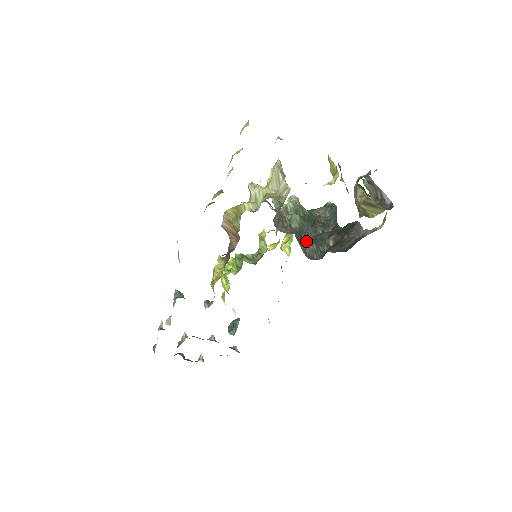
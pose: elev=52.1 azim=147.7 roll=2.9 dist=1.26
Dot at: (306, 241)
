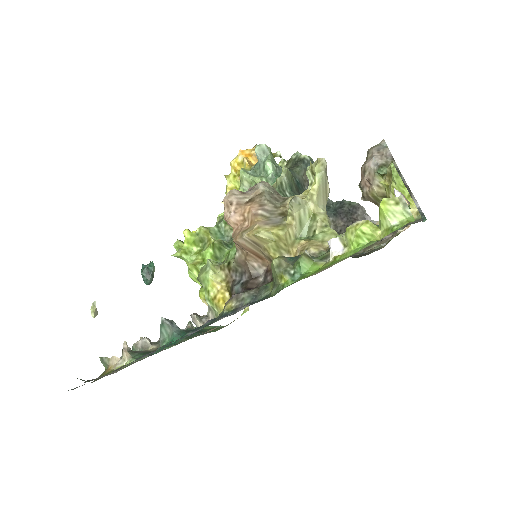
Dot at: occluded
